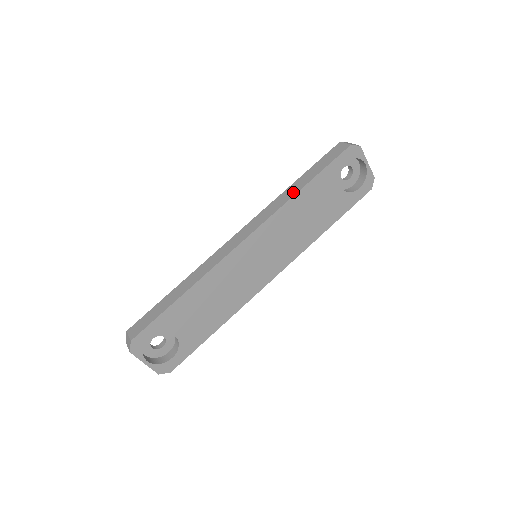
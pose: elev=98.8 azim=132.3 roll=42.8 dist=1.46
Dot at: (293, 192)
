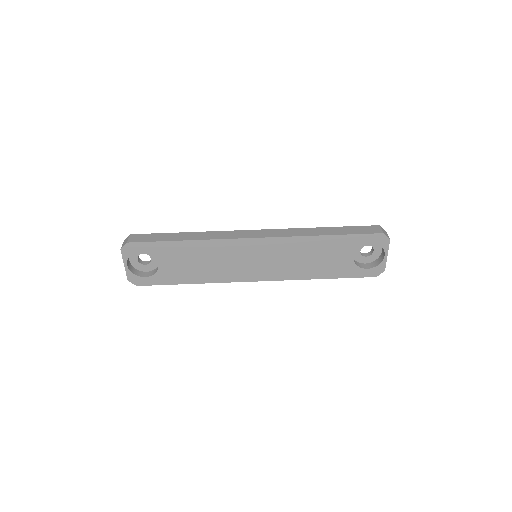
Dot at: (316, 233)
